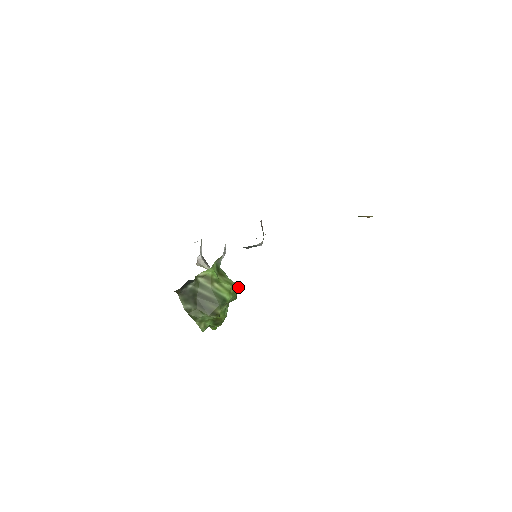
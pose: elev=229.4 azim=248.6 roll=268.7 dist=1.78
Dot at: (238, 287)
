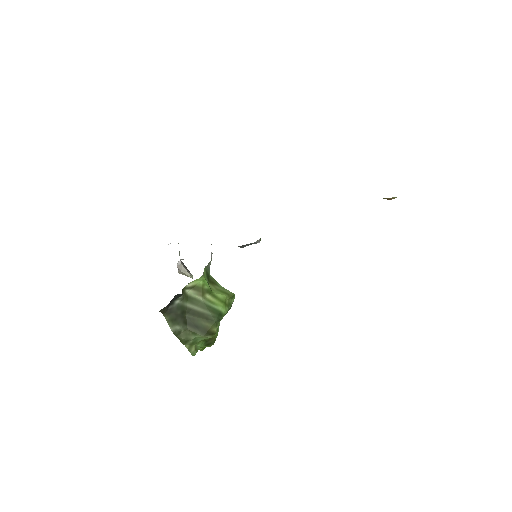
Dot at: (233, 296)
